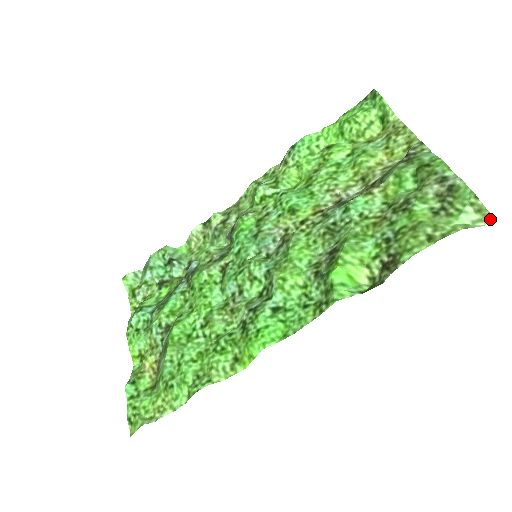
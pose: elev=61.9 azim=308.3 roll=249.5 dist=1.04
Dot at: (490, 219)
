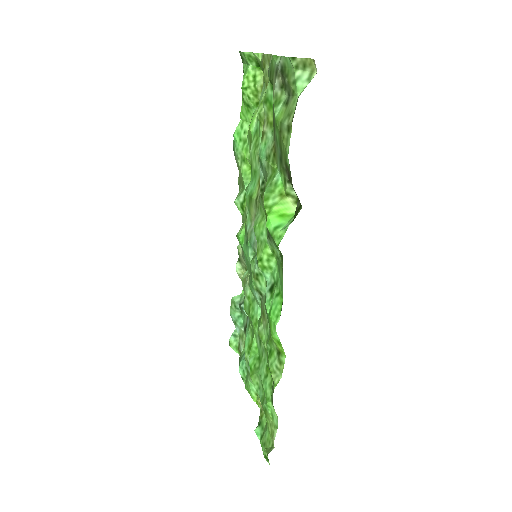
Dot at: (314, 63)
